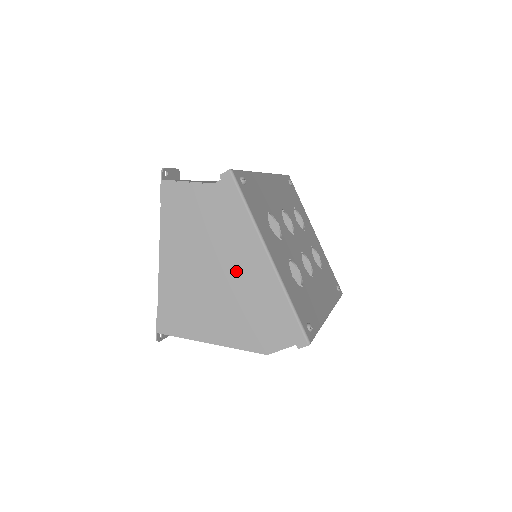
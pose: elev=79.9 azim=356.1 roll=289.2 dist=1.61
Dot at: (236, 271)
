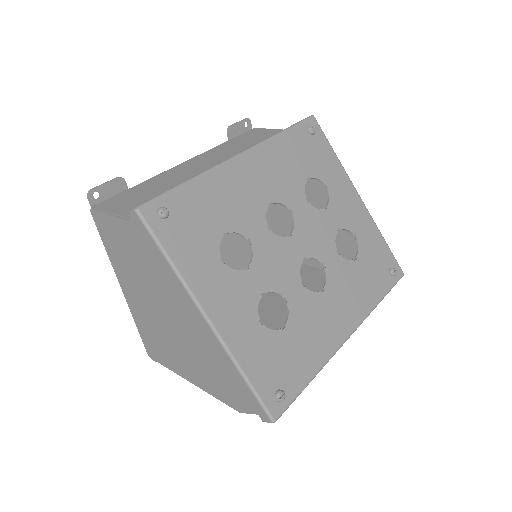
Dot at: (185, 322)
